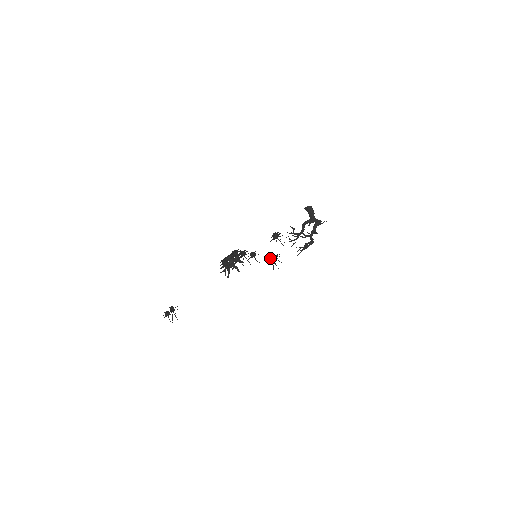
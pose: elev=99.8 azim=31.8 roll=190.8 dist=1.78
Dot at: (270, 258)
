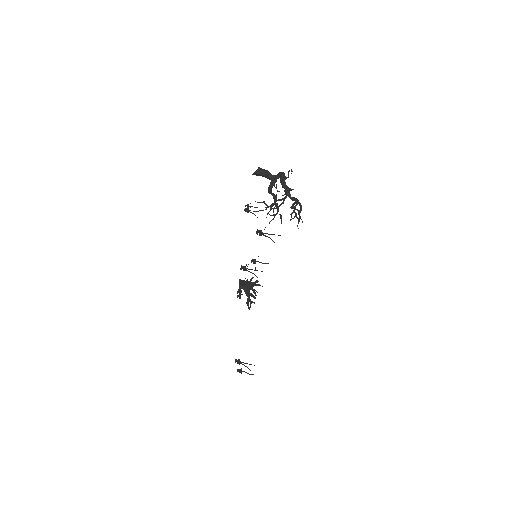
Dot at: occluded
